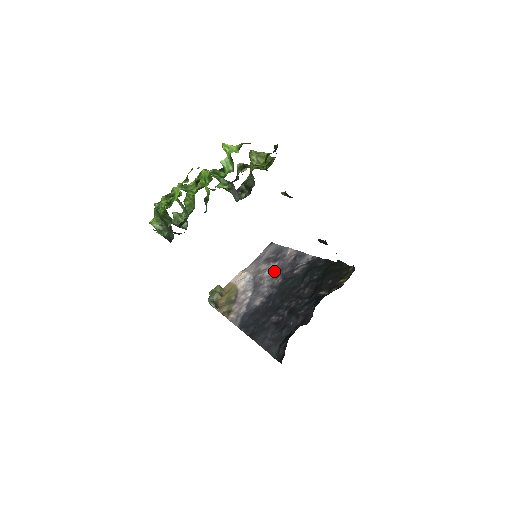
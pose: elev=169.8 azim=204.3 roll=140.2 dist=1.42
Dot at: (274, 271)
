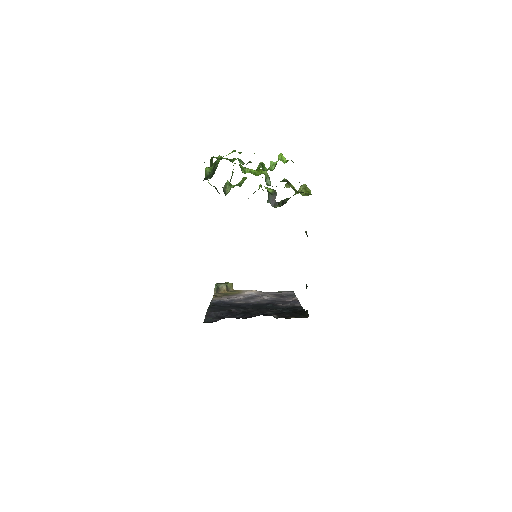
Dot at: (271, 299)
